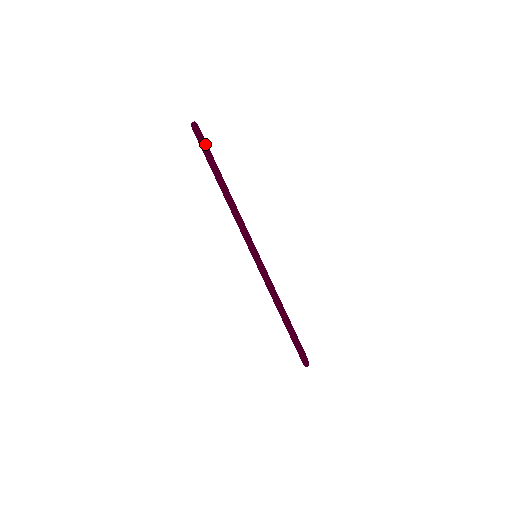
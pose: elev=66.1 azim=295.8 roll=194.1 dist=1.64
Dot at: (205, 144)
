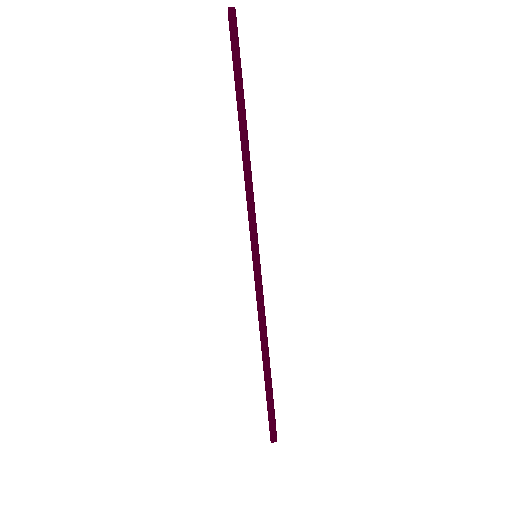
Dot at: occluded
